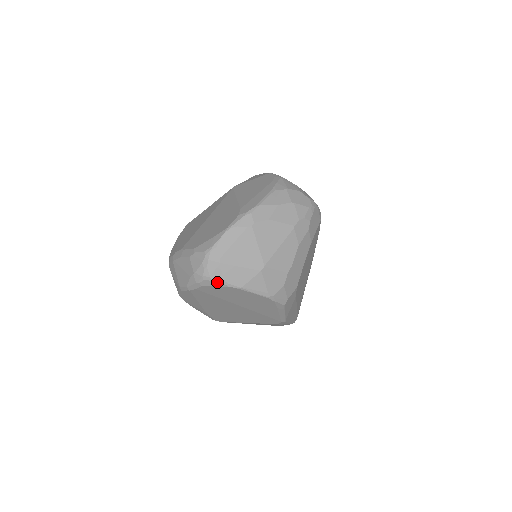
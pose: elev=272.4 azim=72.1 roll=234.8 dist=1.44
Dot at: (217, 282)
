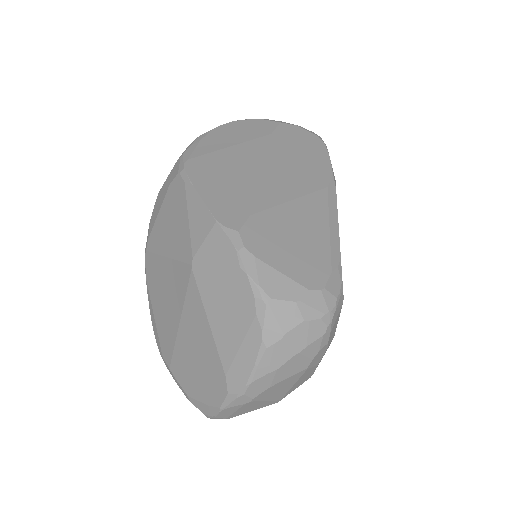
Dot at: occluded
